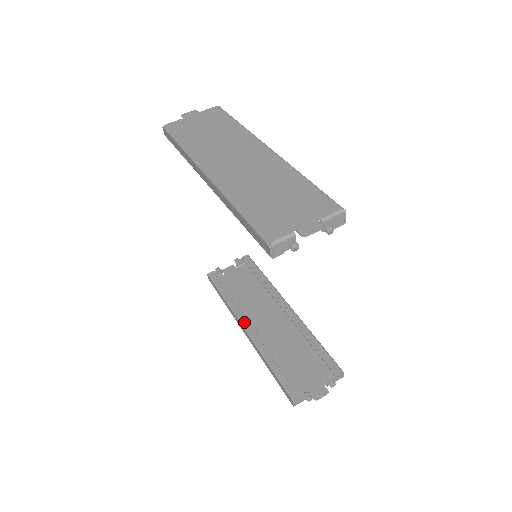
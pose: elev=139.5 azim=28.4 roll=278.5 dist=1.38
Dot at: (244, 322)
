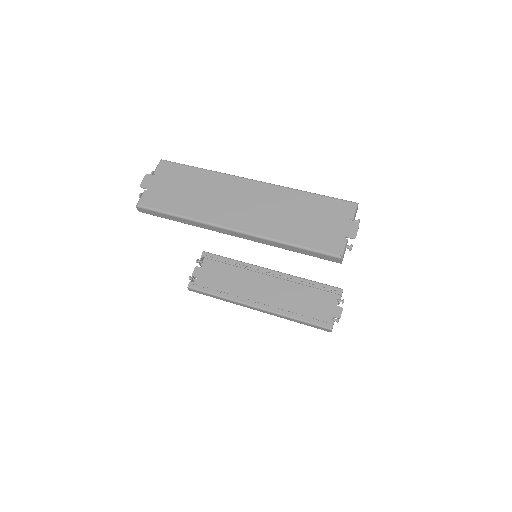
Dot at: (252, 303)
